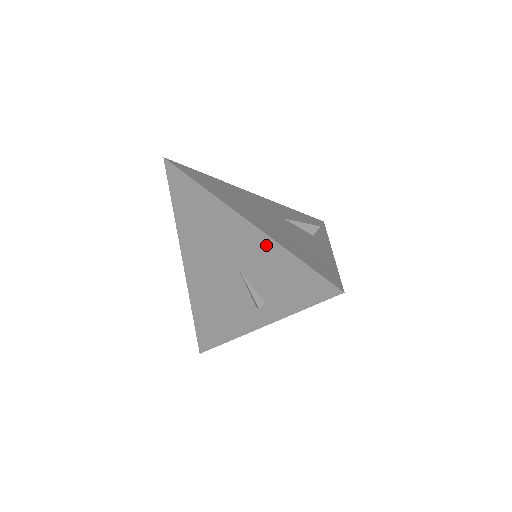
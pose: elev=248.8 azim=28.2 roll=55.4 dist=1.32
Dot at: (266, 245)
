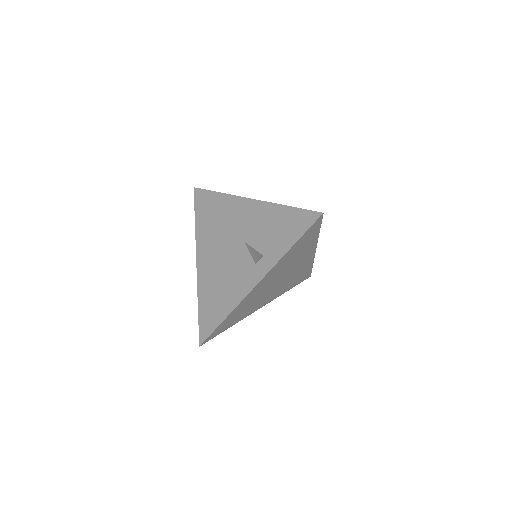
Dot at: (265, 209)
